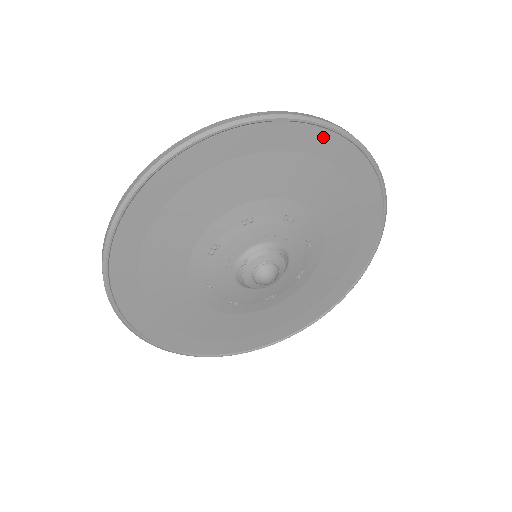
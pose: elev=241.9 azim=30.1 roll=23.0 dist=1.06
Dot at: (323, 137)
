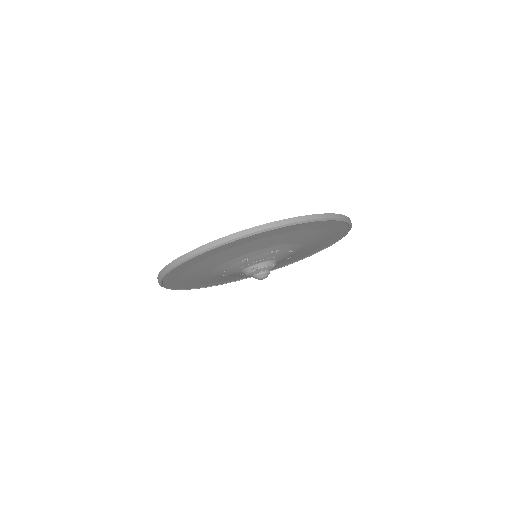
Dot at: (210, 252)
